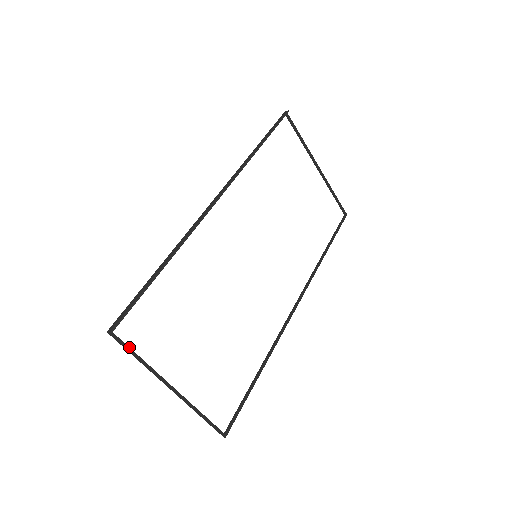
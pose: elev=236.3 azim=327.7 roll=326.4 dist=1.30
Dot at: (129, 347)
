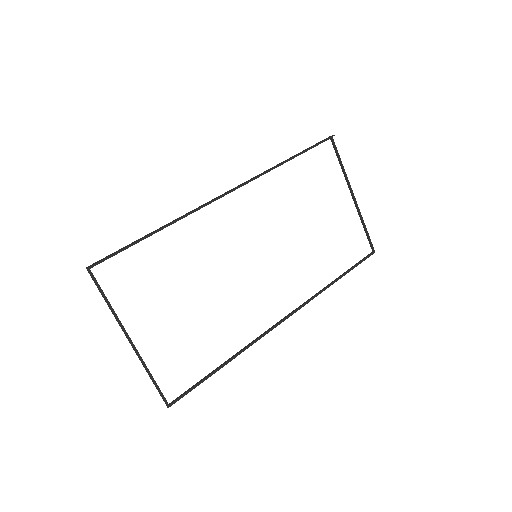
Dot at: occluded
